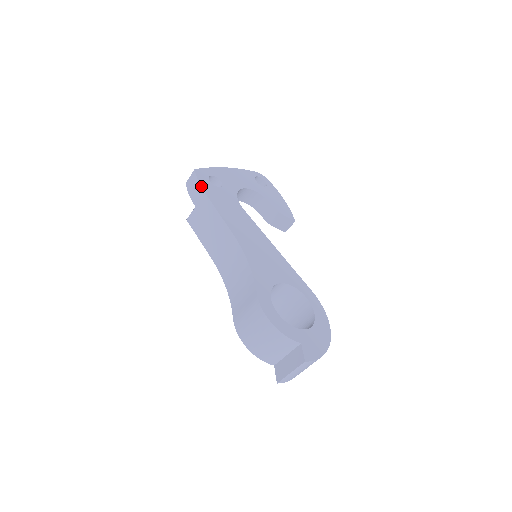
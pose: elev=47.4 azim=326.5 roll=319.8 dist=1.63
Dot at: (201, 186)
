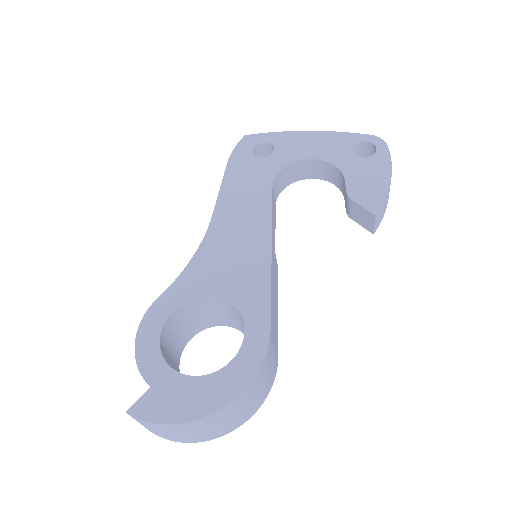
Dot at: (230, 156)
